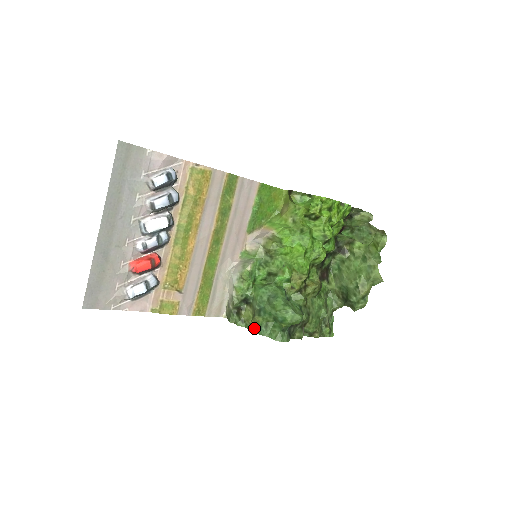
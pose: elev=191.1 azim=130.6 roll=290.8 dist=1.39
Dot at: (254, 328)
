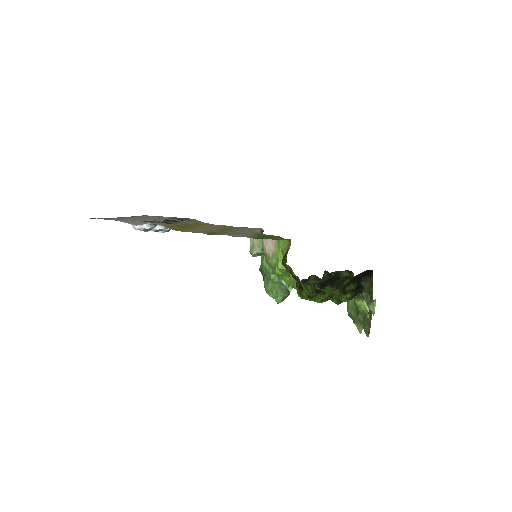
Dot at: occluded
